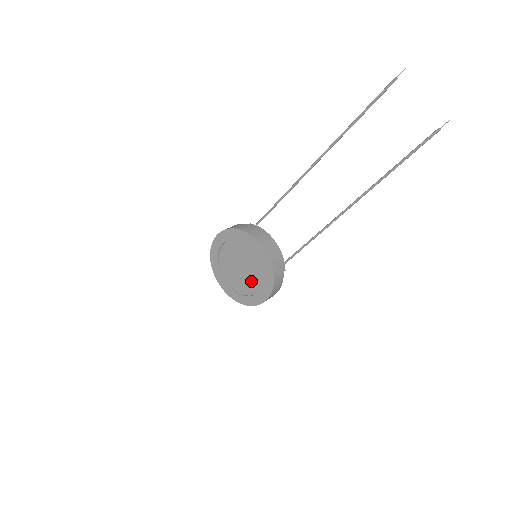
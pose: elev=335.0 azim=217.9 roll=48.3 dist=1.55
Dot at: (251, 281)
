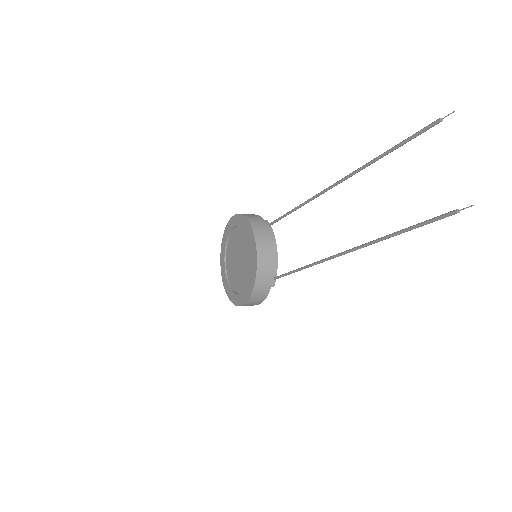
Dot at: (240, 278)
